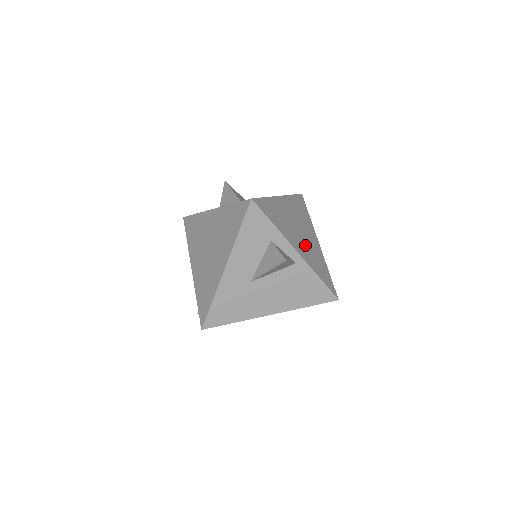
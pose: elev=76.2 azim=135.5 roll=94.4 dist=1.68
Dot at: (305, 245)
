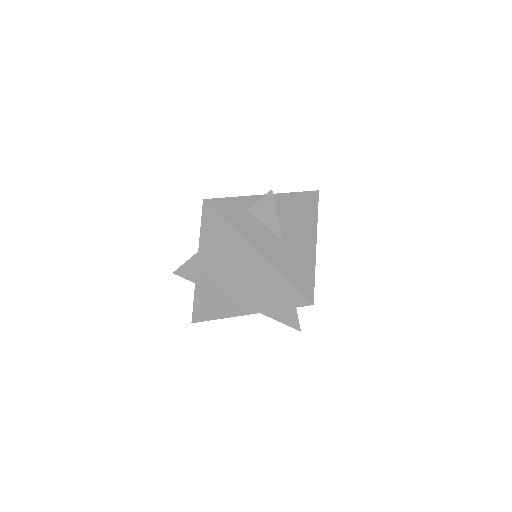
Dot at: occluded
